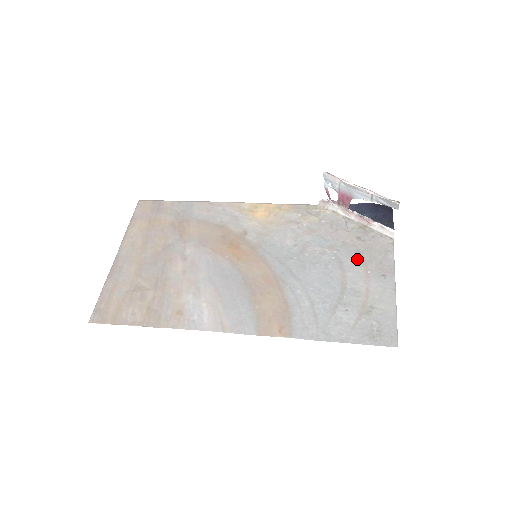
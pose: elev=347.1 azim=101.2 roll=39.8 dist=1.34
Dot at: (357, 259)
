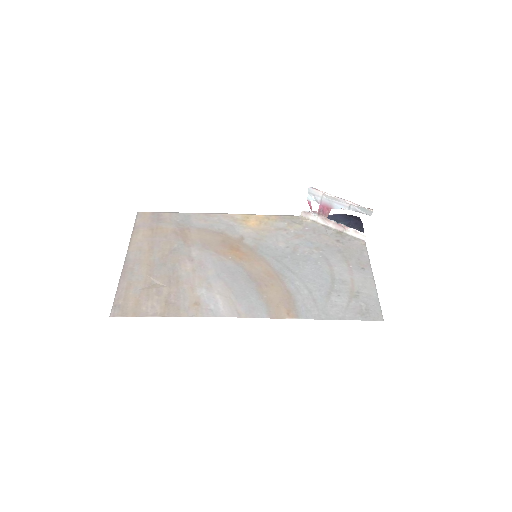
Dot at: (340, 257)
